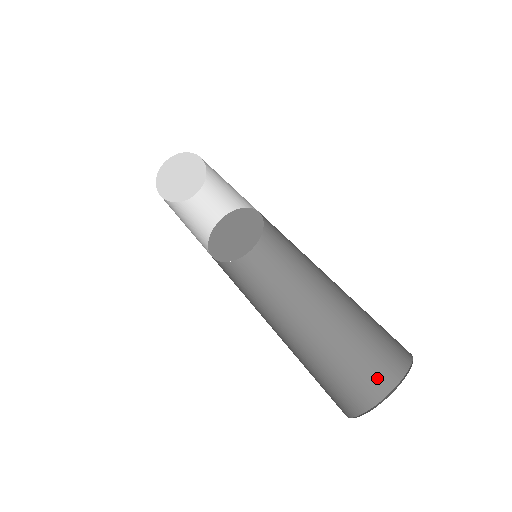
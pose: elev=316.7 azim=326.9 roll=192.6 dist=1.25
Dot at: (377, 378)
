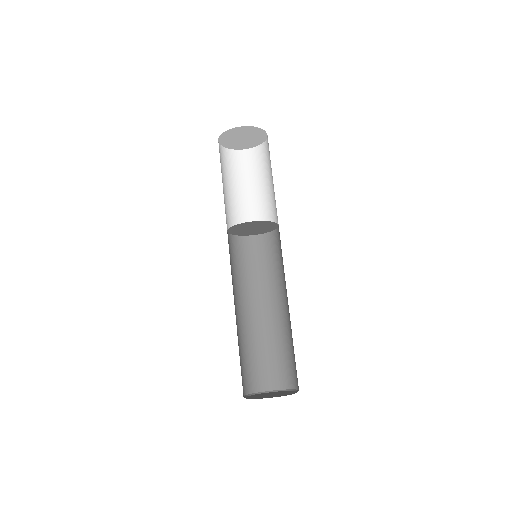
Dot at: occluded
